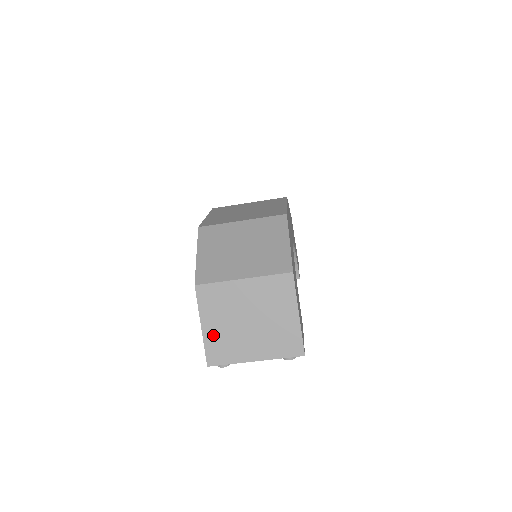
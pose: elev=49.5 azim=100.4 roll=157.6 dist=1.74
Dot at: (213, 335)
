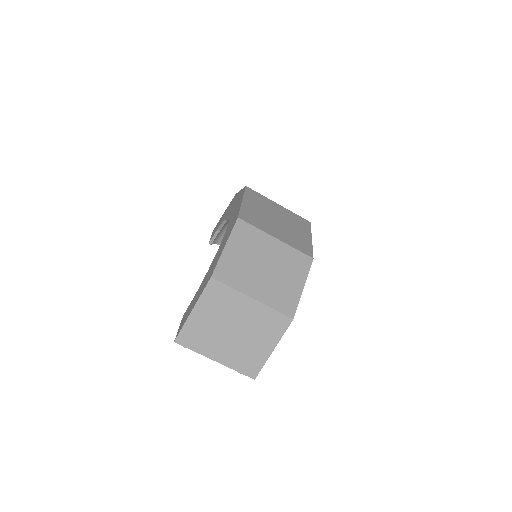
Dot at: (197, 323)
